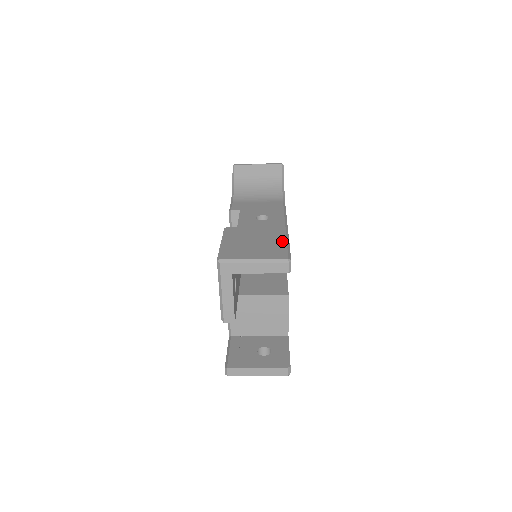
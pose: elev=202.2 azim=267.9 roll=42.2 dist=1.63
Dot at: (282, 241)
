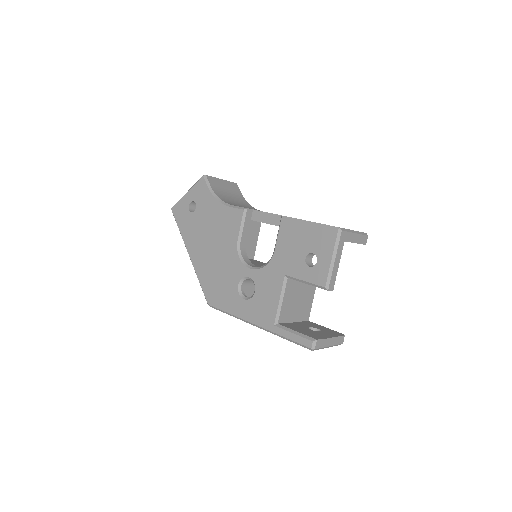
Dot at: occluded
